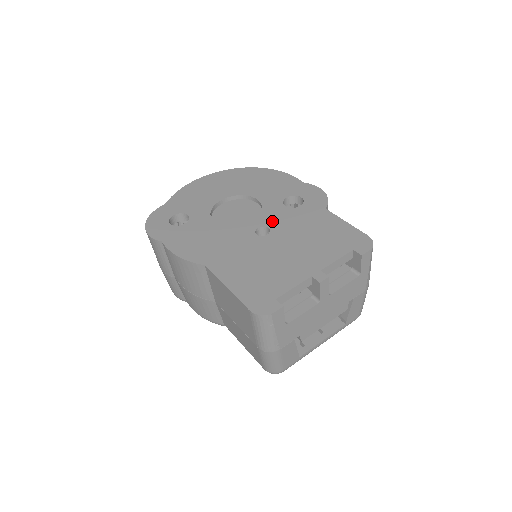
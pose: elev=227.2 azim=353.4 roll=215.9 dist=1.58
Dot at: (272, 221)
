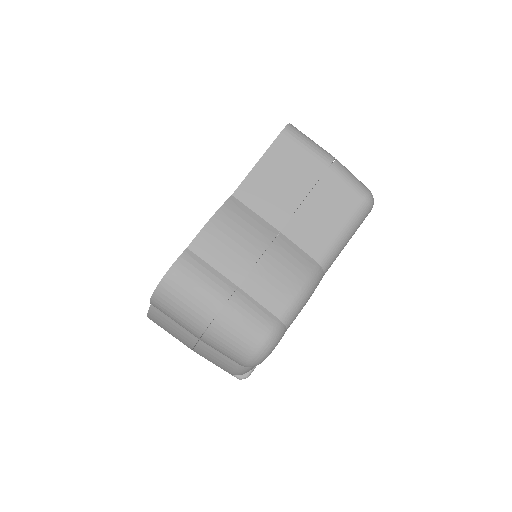
Dot at: occluded
